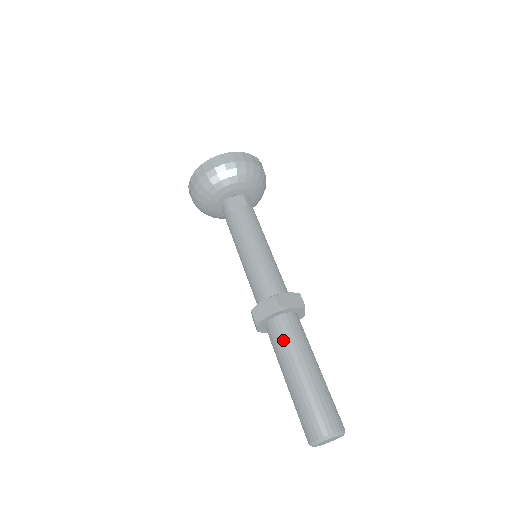
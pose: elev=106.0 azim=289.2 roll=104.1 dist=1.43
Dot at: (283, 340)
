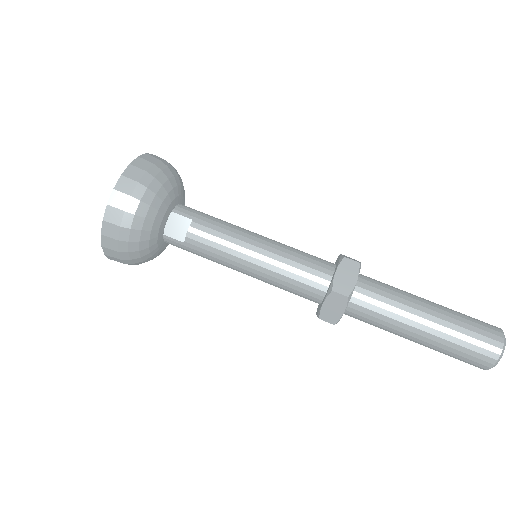
Dot at: (377, 316)
